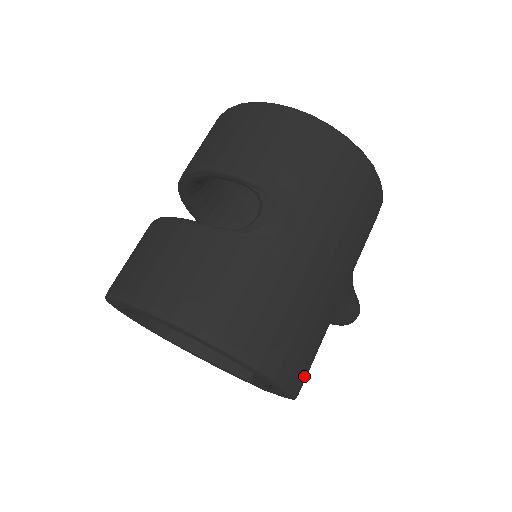
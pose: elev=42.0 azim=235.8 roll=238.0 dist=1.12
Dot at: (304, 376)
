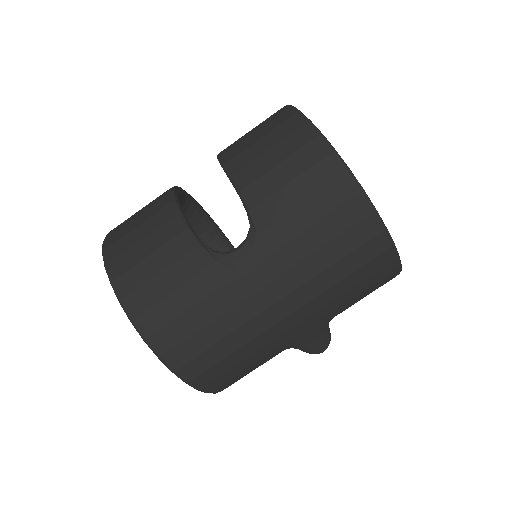
Dot at: (229, 383)
